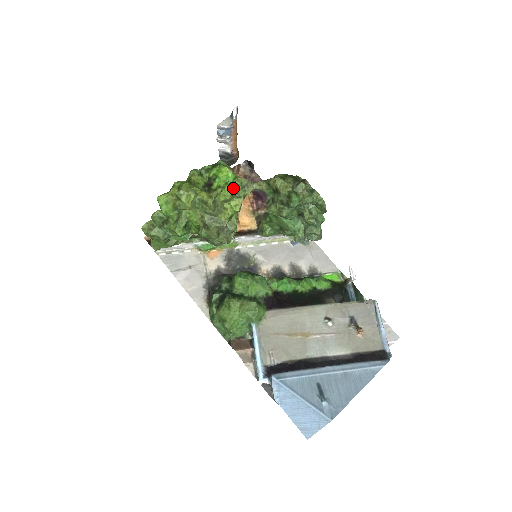
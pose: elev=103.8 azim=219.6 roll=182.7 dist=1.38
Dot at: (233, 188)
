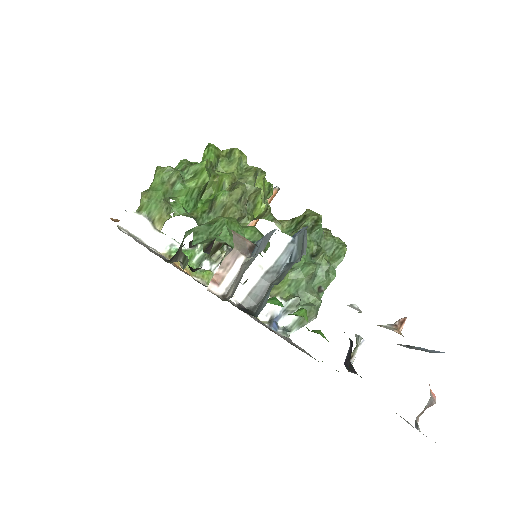
Dot at: (266, 196)
